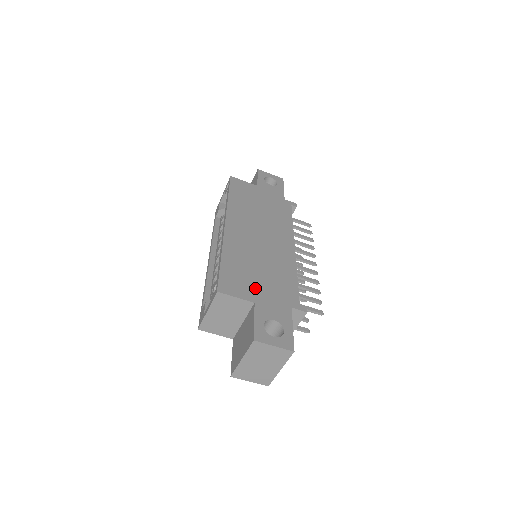
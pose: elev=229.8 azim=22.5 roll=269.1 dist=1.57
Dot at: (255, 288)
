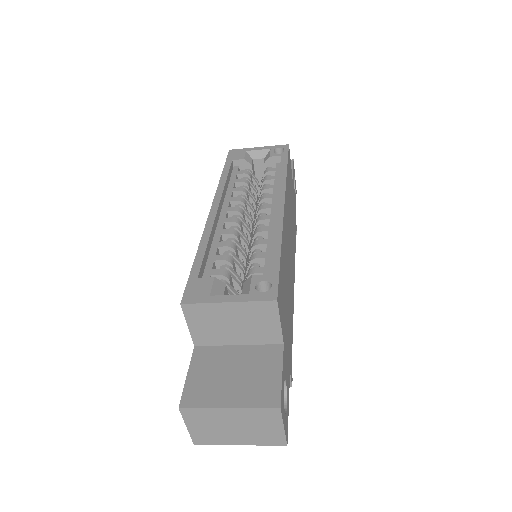
Dot at: (285, 321)
